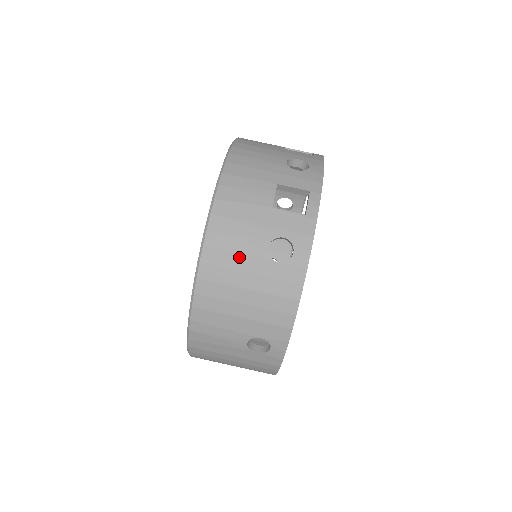
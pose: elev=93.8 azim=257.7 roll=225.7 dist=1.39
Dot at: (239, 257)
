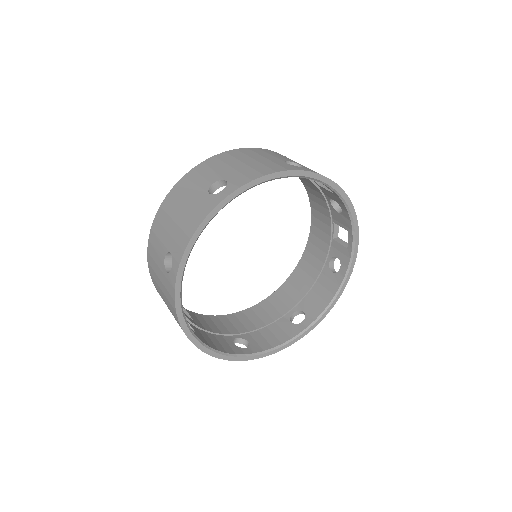
Dot at: (269, 155)
